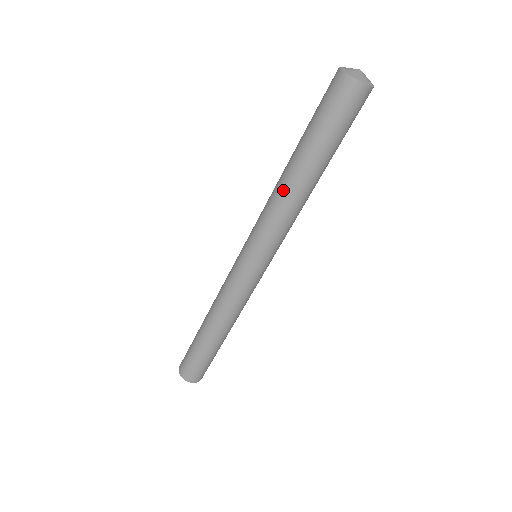
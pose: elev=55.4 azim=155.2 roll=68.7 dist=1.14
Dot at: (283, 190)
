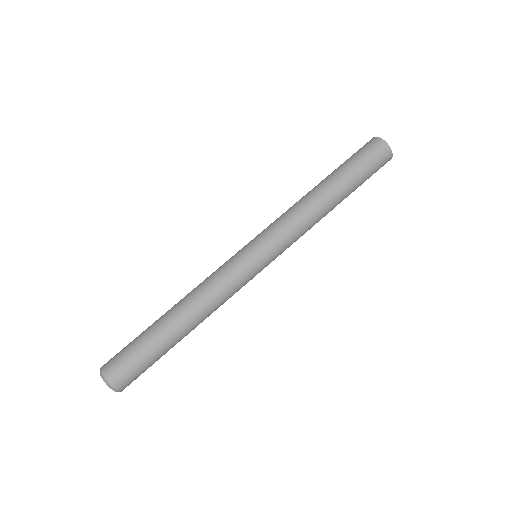
Dot at: (315, 204)
